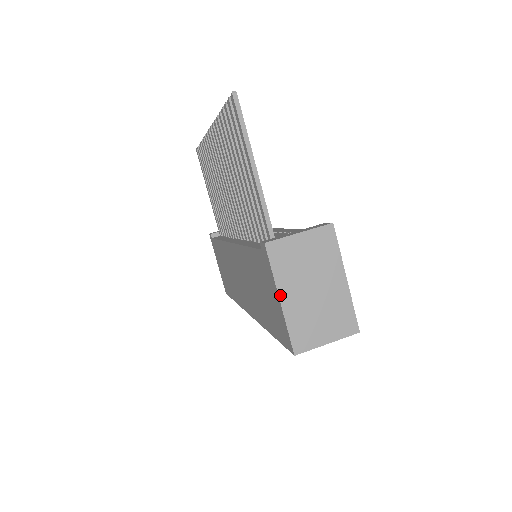
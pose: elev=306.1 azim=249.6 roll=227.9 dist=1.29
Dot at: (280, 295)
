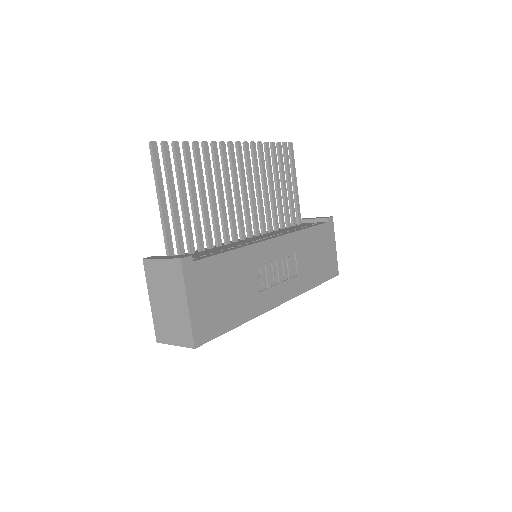
Dot at: (150, 298)
